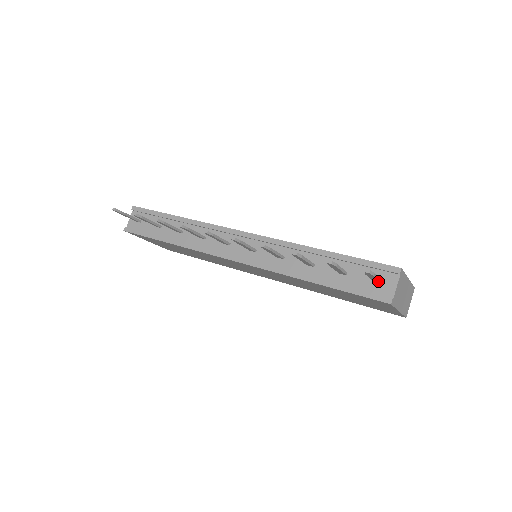
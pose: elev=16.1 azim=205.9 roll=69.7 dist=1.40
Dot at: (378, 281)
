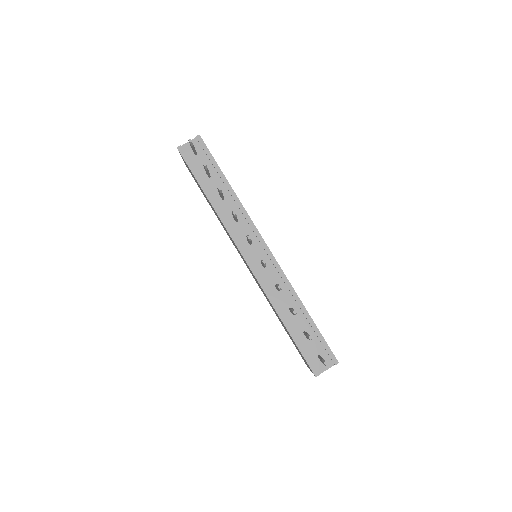
Dot at: occluded
